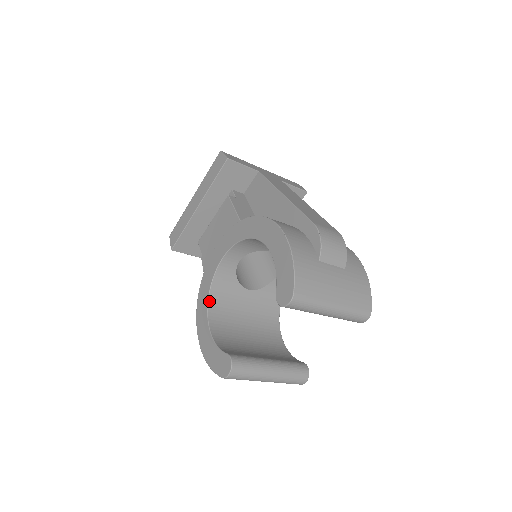
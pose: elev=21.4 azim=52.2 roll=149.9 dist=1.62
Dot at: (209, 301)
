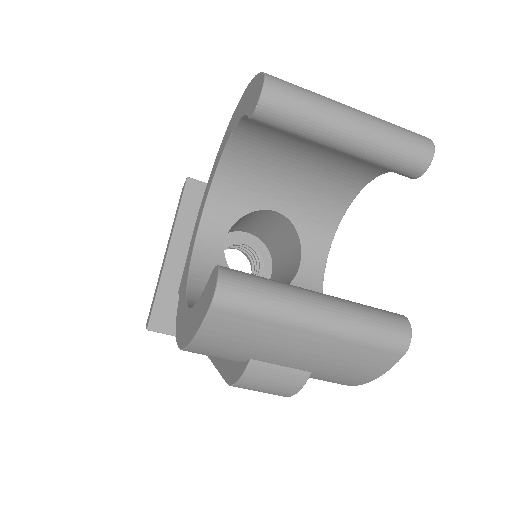
Dot at: (188, 293)
